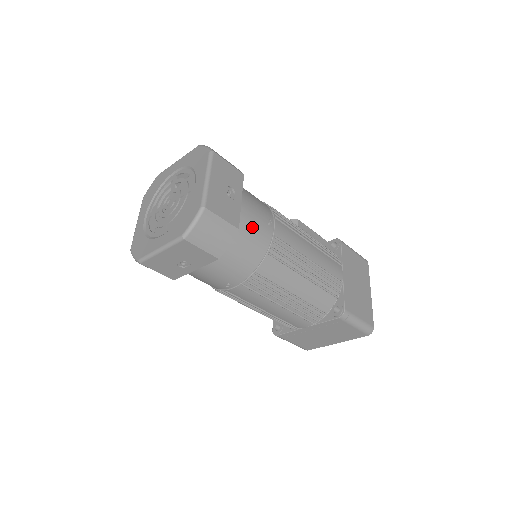
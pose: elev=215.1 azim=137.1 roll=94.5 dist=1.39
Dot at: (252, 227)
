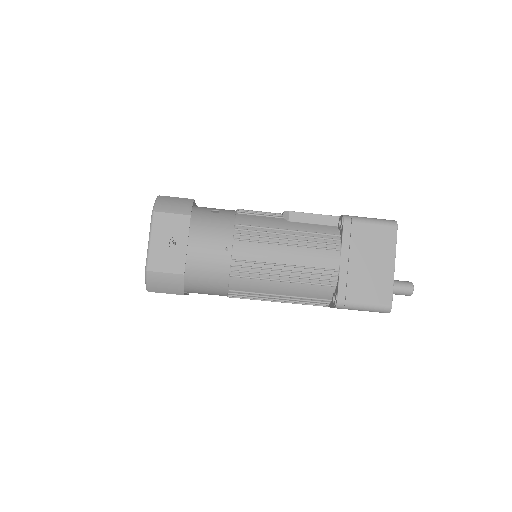
Dot at: (206, 261)
